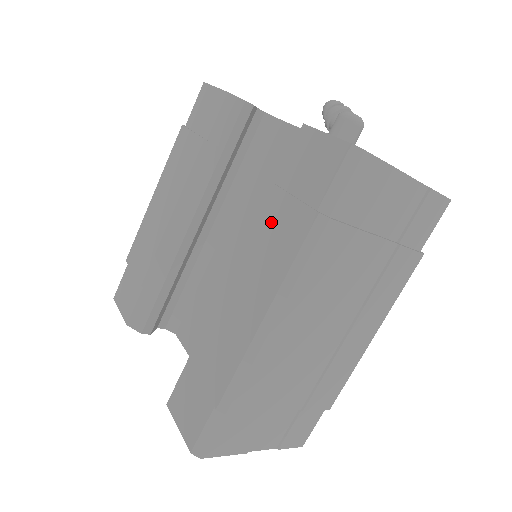
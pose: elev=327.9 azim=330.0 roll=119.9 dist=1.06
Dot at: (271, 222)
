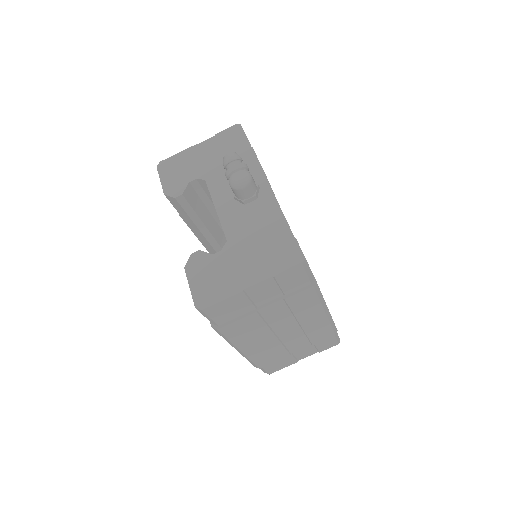
Dot at: occluded
